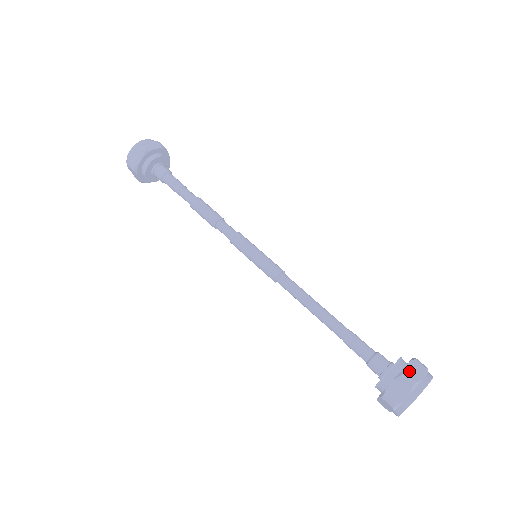
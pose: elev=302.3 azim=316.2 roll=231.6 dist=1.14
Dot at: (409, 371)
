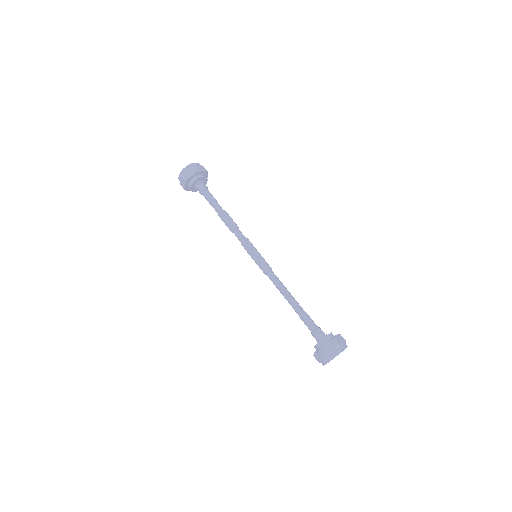
Dot at: (337, 338)
